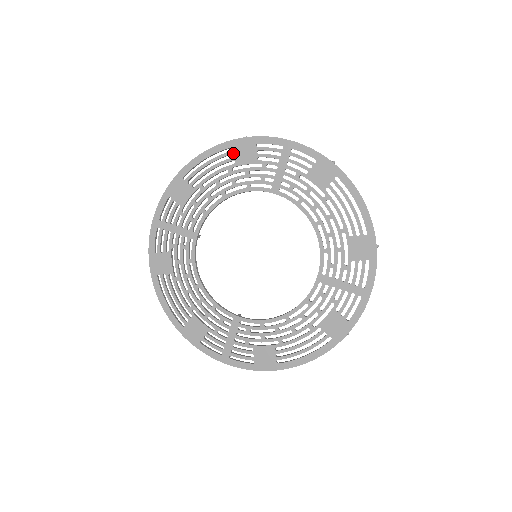
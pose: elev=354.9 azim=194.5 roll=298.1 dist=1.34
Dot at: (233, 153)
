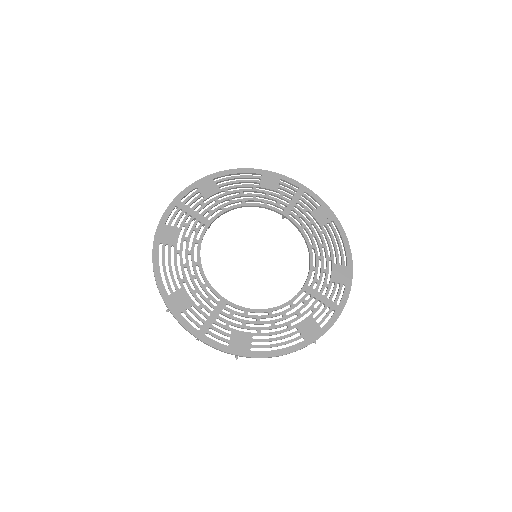
Dot at: (260, 178)
